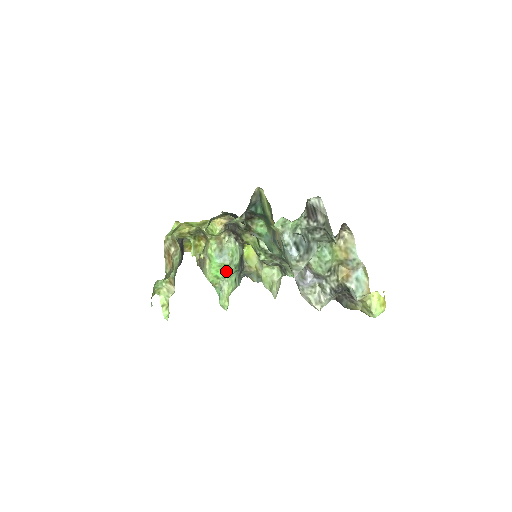
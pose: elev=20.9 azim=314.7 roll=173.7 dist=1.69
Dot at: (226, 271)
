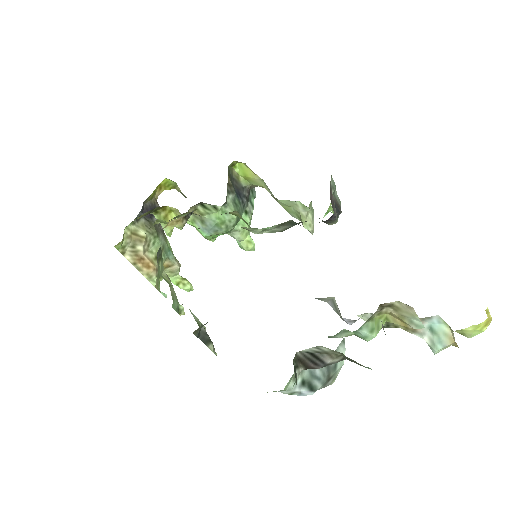
Dot at: (226, 232)
